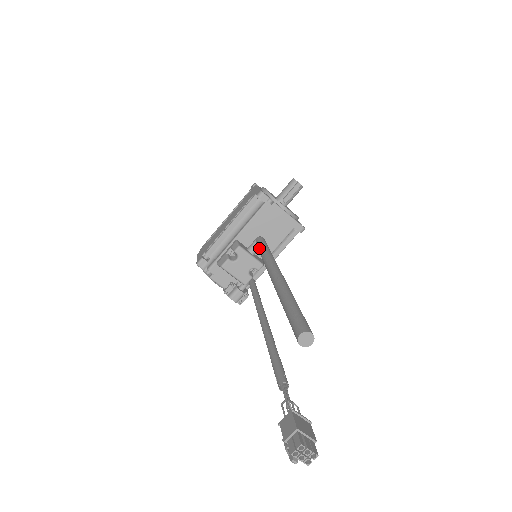
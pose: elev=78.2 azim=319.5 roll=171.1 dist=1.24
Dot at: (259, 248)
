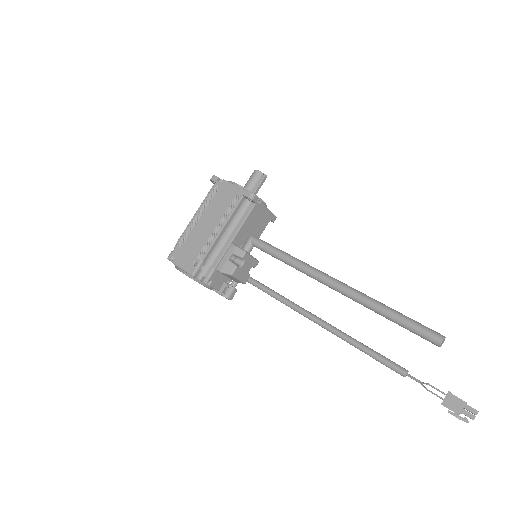
Dot at: (273, 252)
